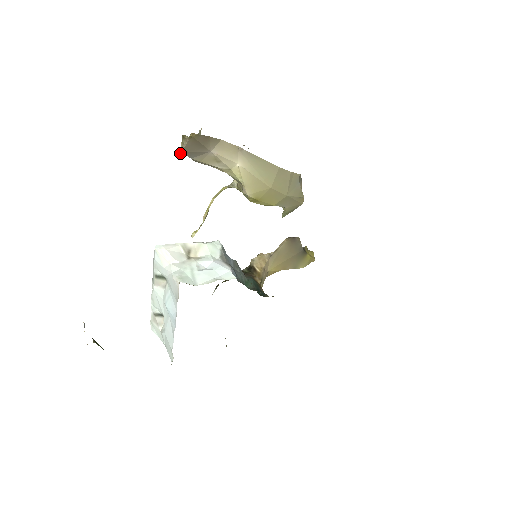
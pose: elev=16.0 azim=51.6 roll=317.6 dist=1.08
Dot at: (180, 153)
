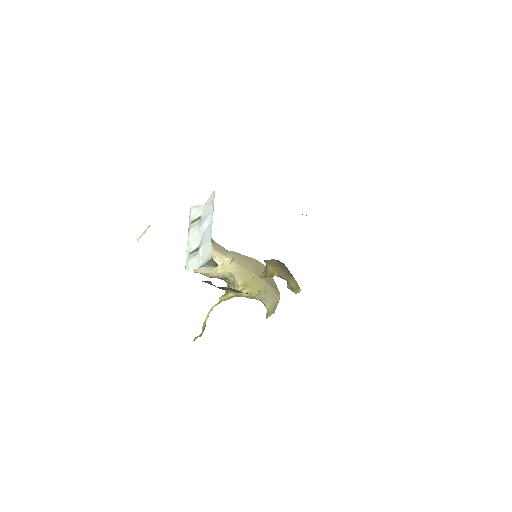
Dot at: occluded
